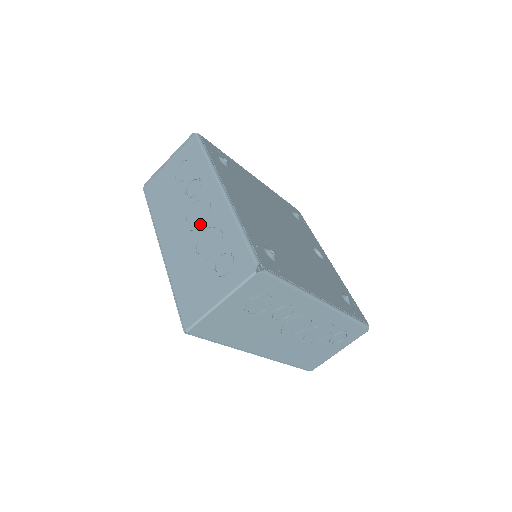
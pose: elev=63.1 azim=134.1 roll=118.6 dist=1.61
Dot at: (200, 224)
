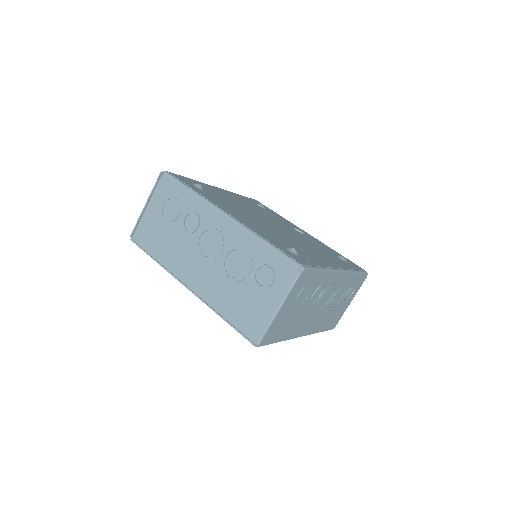
Dot at: (219, 251)
